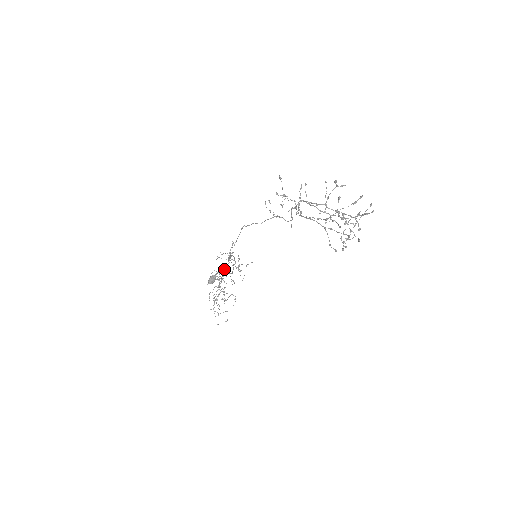
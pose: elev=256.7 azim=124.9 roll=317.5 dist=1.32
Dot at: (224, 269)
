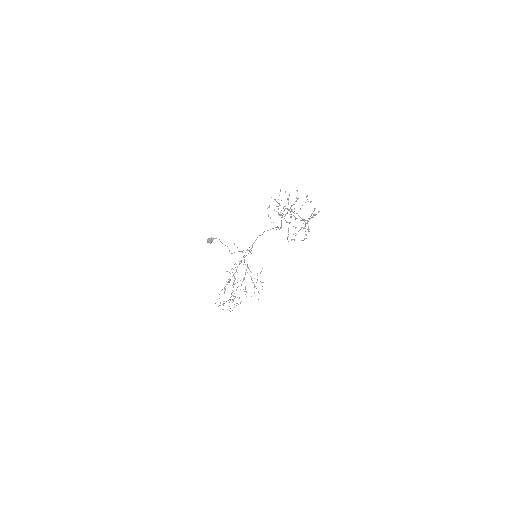
Dot at: (237, 266)
